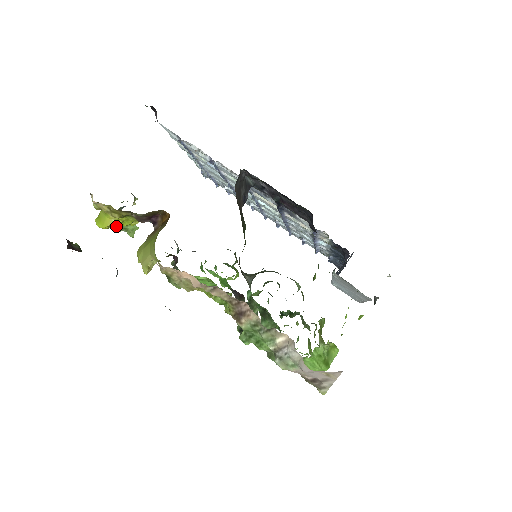
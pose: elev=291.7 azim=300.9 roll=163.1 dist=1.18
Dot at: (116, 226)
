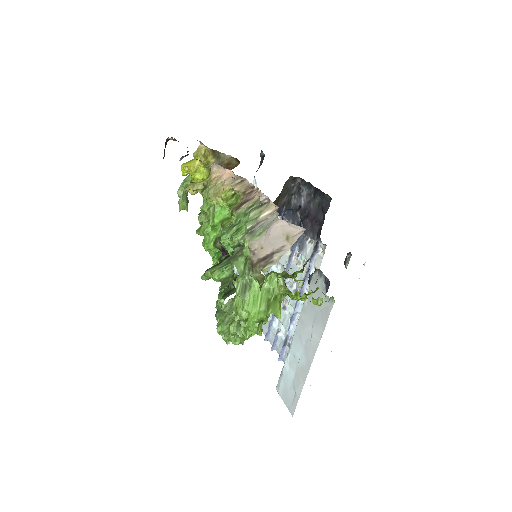
Dot at: (193, 170)
